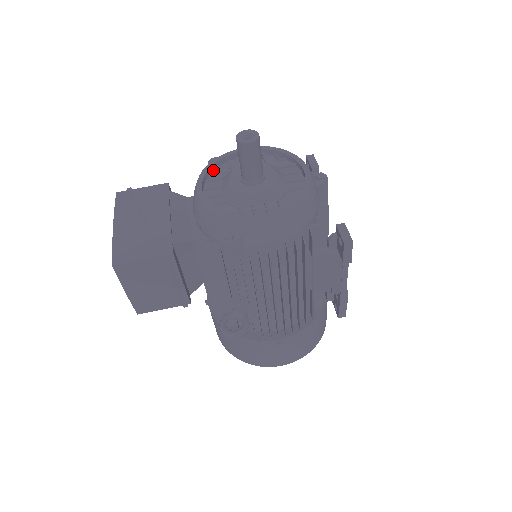
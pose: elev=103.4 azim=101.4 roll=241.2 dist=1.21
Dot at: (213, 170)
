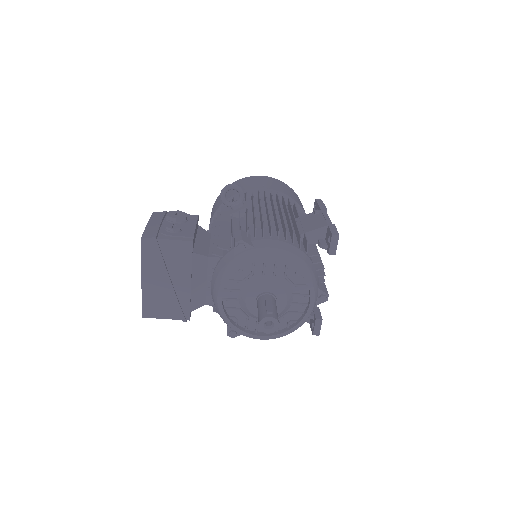
Dot at: (237, 268)
